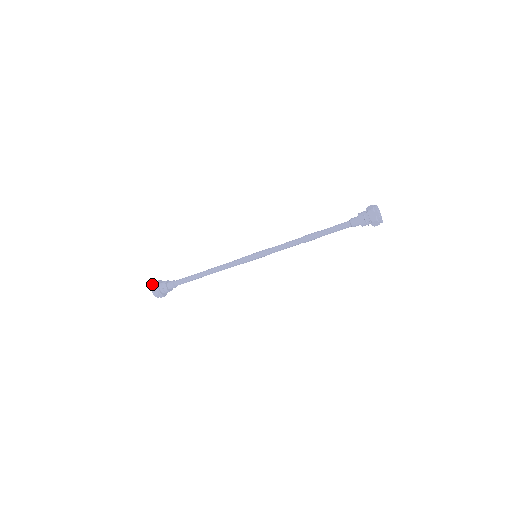
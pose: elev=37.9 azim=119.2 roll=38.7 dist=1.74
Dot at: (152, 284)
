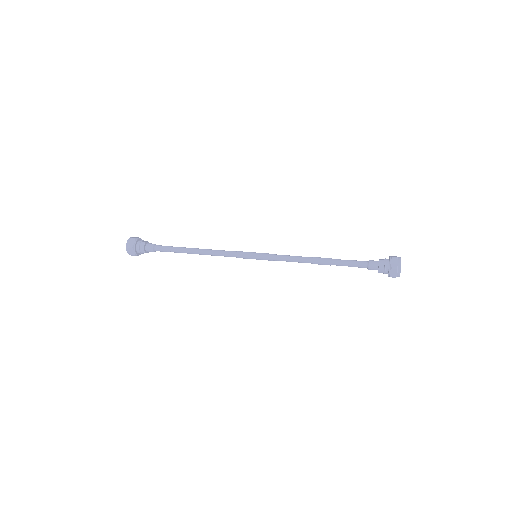
Dot at: (127, 252)
